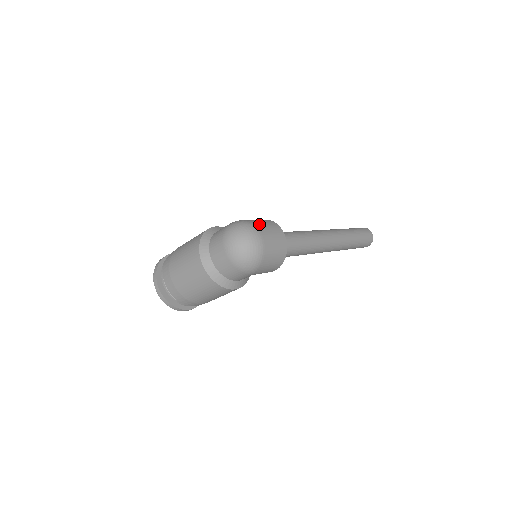
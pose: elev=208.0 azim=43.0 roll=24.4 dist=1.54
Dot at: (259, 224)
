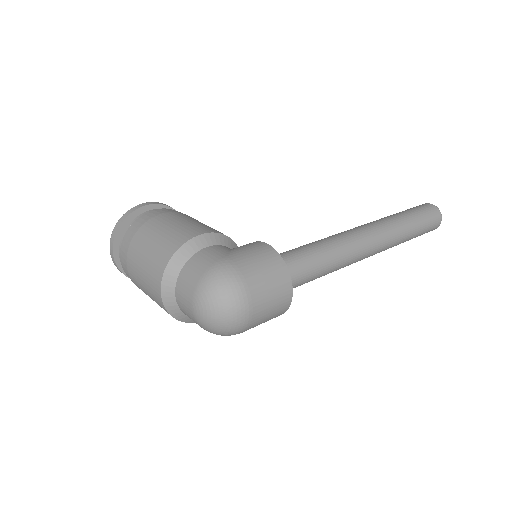
Dot at: (256, 283)
